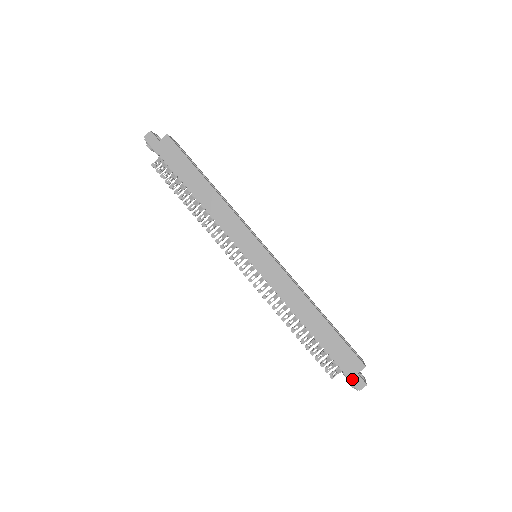
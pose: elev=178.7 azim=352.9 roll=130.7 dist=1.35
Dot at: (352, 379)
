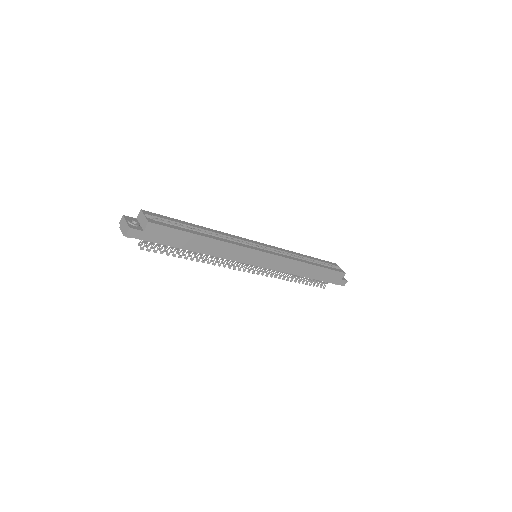
Dot at: (339, 284)
